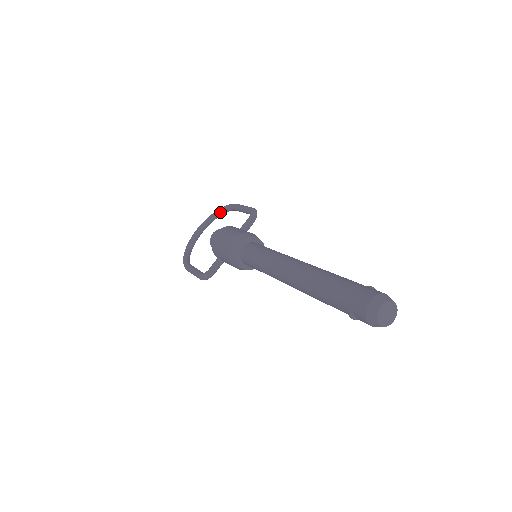
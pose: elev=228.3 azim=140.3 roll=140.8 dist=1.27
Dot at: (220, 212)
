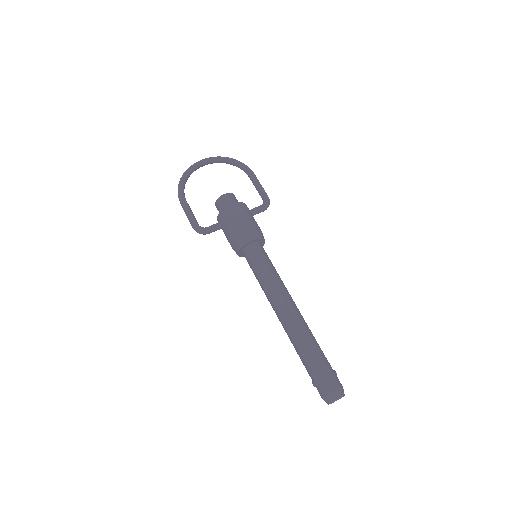
Dot at: (233, 163)
